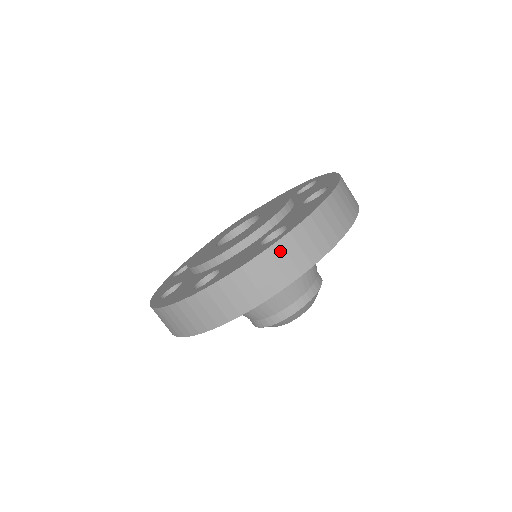
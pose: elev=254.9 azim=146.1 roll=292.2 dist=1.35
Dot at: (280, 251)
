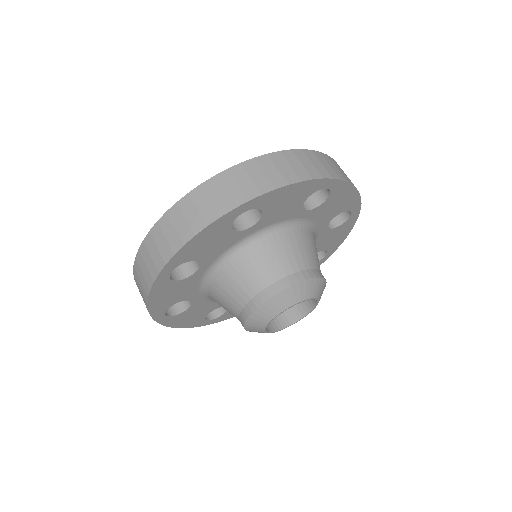
Dot at: (214, 186)
